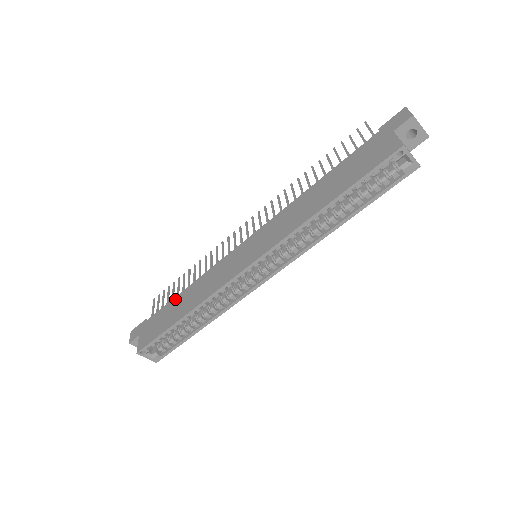
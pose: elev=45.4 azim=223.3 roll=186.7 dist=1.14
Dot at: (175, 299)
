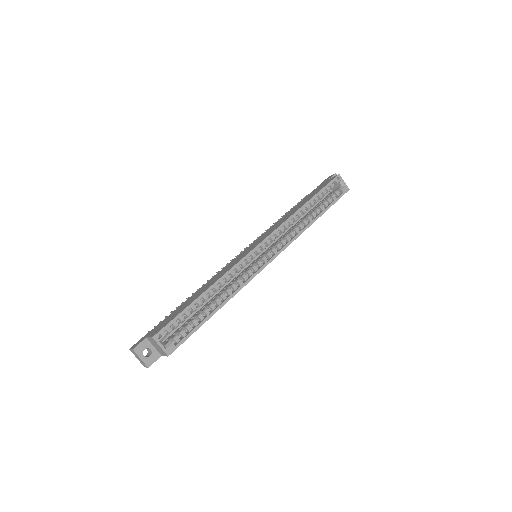
Dot at: (185, 302)
